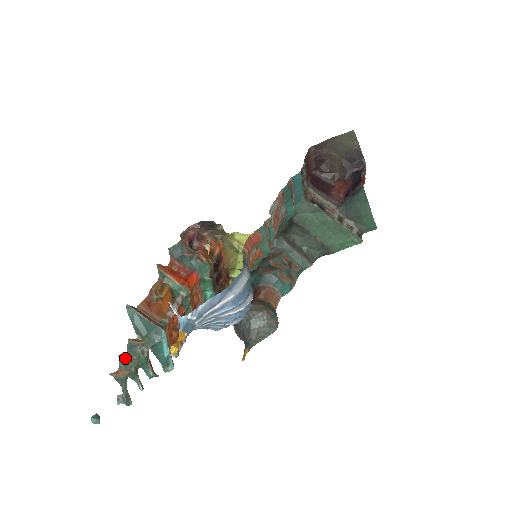
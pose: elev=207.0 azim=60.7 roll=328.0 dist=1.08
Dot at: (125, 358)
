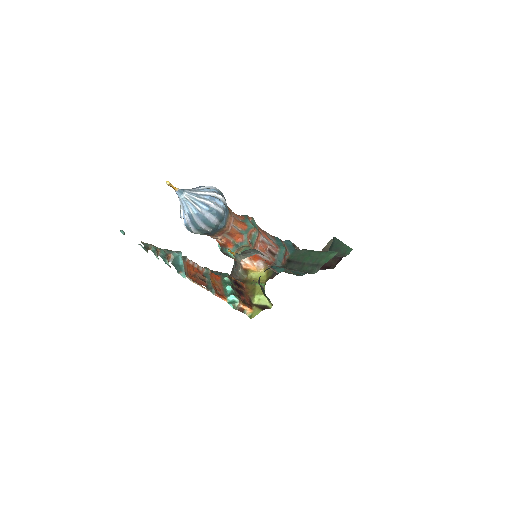
Dot at: occluded
